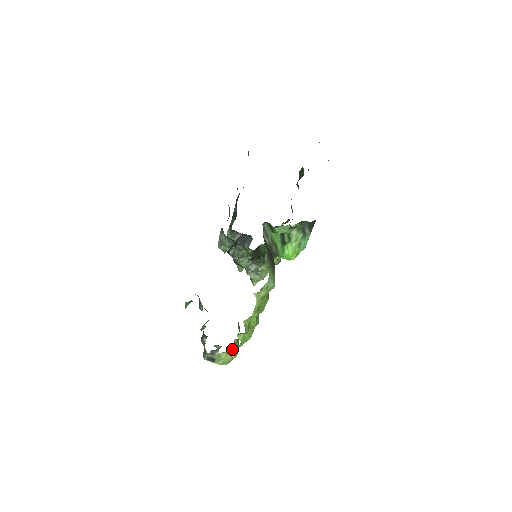
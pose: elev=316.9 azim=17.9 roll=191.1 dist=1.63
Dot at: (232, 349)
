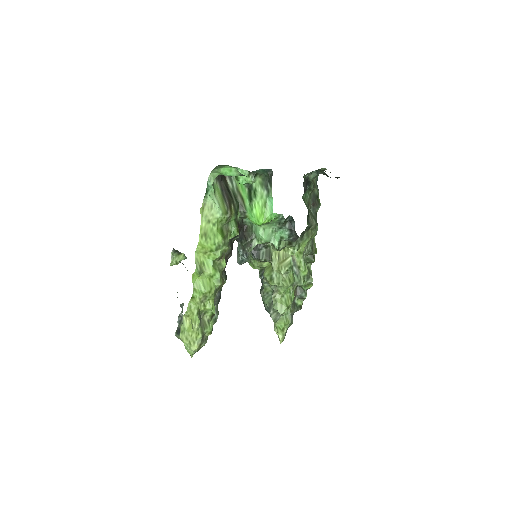
Dot at: (190, 305)
